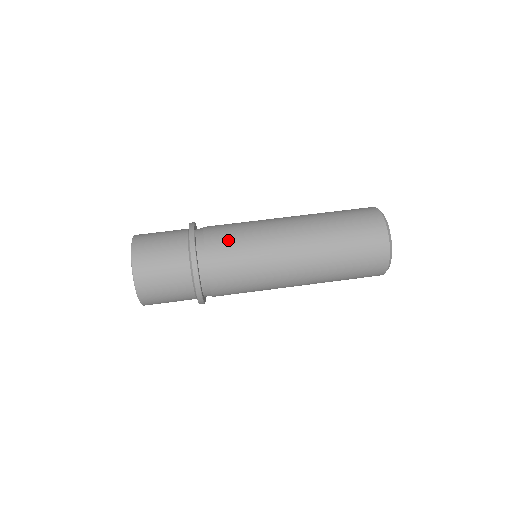
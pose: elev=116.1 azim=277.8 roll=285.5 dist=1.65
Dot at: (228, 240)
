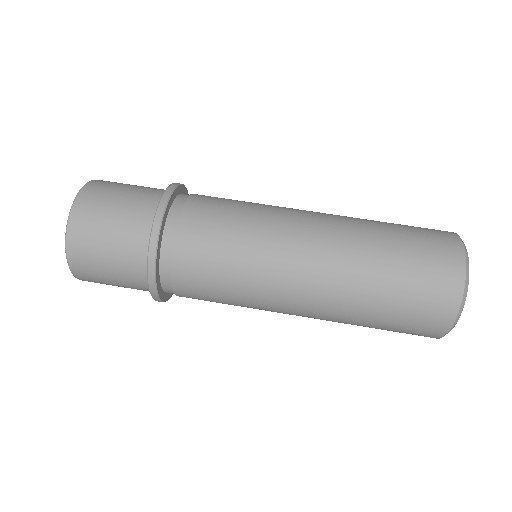
Dot at: (207, 268)
